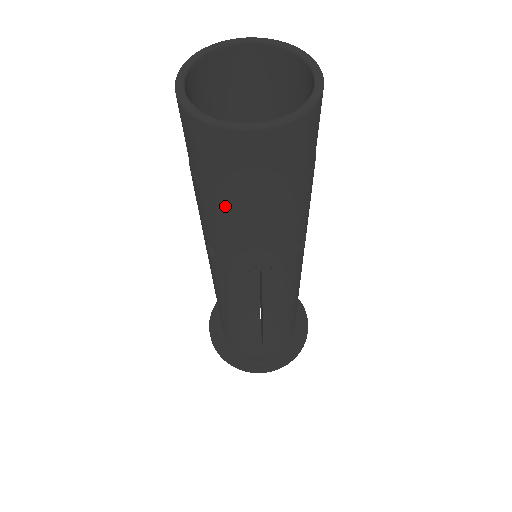
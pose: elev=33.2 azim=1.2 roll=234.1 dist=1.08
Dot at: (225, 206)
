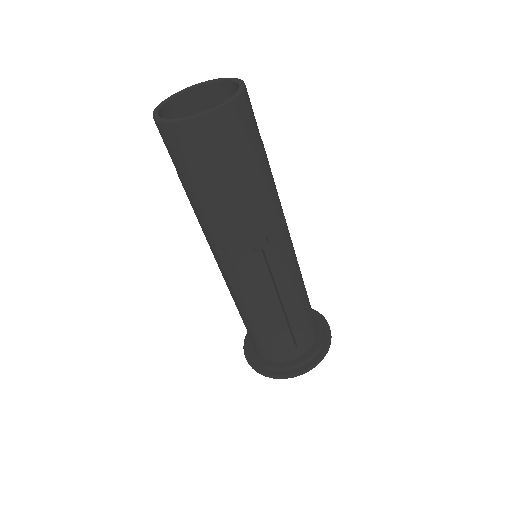
Dot at: occluded
